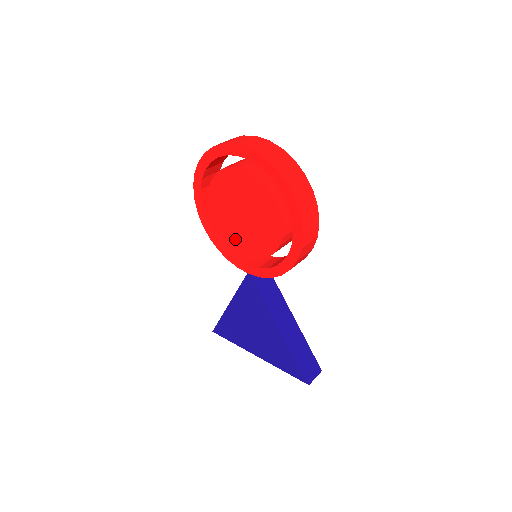
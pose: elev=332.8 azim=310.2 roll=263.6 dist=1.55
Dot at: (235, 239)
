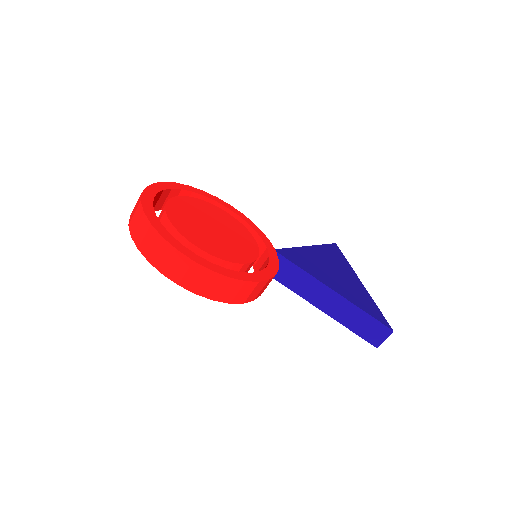
Dot at: occluded
